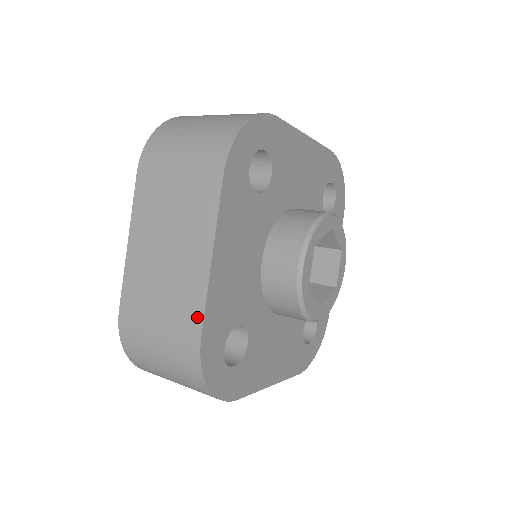
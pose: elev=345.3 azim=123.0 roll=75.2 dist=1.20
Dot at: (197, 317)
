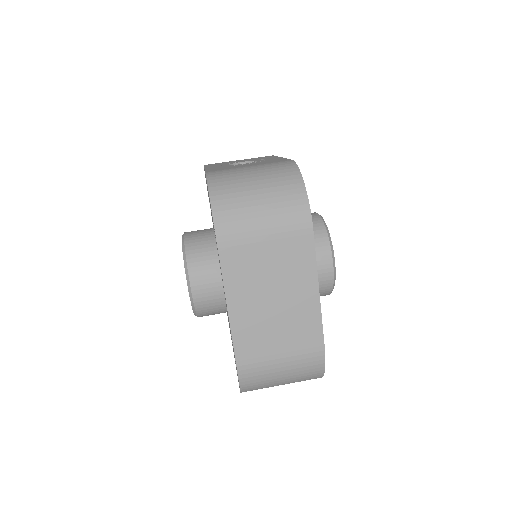
Dot at: occluded
